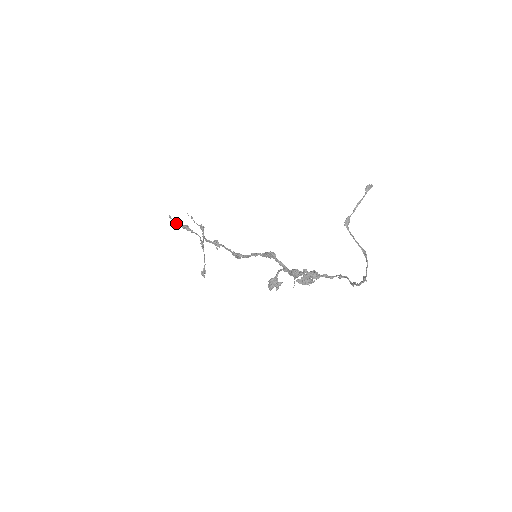
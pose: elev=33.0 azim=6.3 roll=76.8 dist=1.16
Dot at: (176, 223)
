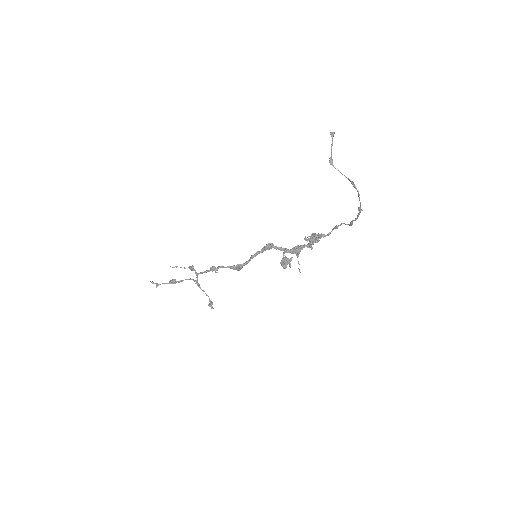
Dot at: occluded
